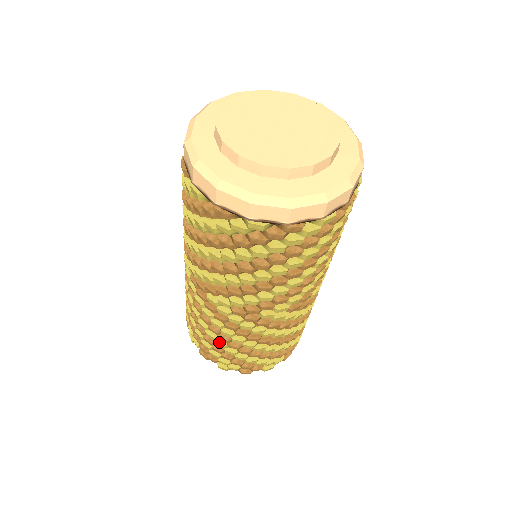
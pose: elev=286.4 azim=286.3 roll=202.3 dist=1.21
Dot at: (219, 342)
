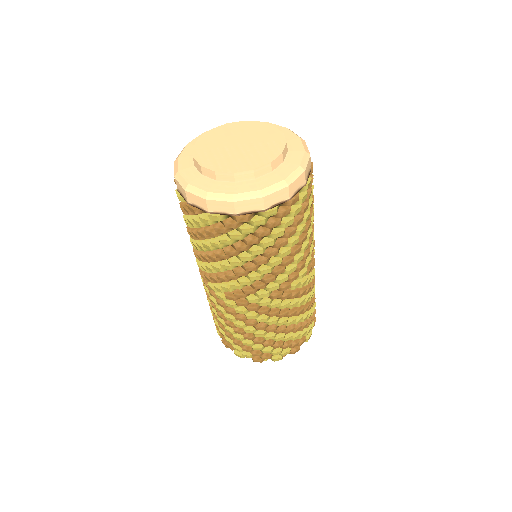
Dot at: (268, 335)
